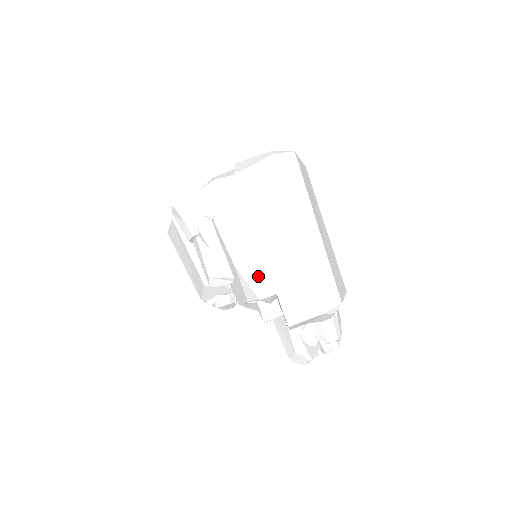
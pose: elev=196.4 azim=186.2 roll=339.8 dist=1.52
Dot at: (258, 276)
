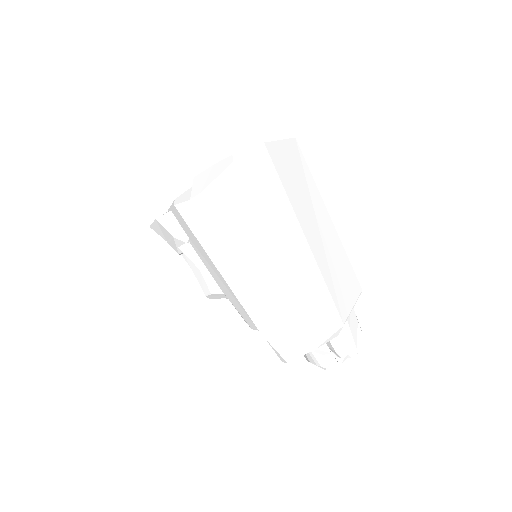
Dot at: (243, 309)
